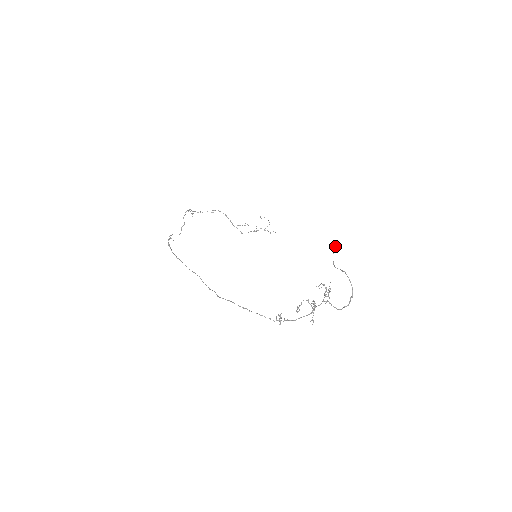
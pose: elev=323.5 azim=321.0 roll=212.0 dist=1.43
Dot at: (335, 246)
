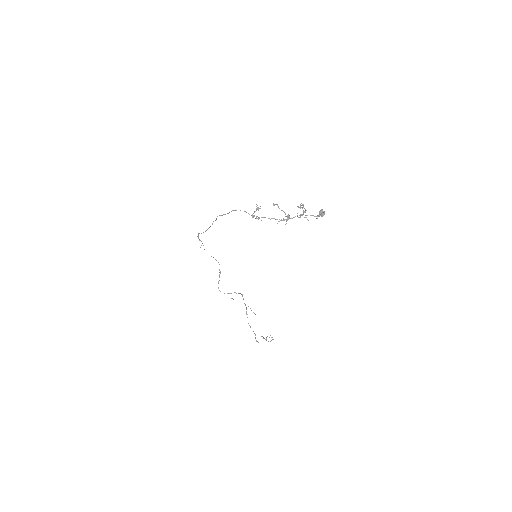
Dot at: (323, 211)
